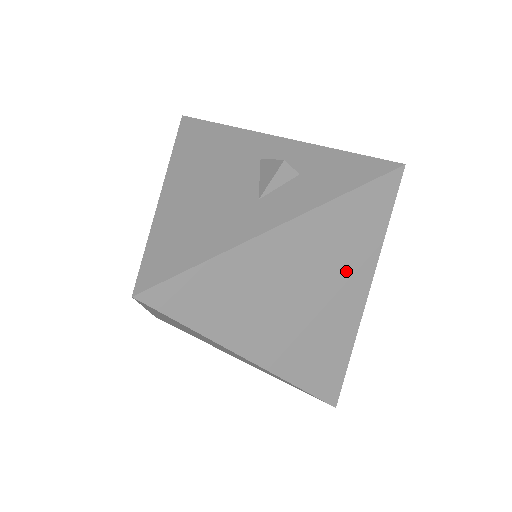
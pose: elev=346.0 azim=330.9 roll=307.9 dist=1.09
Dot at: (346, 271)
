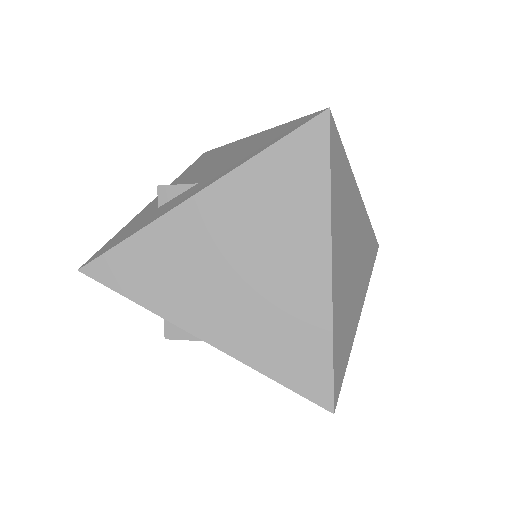
Dot at: (362, 274)
